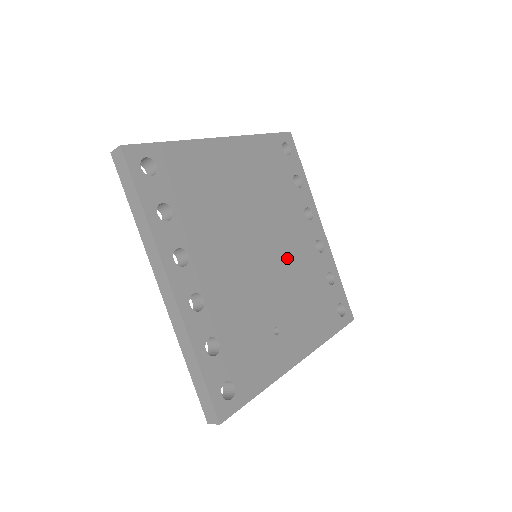
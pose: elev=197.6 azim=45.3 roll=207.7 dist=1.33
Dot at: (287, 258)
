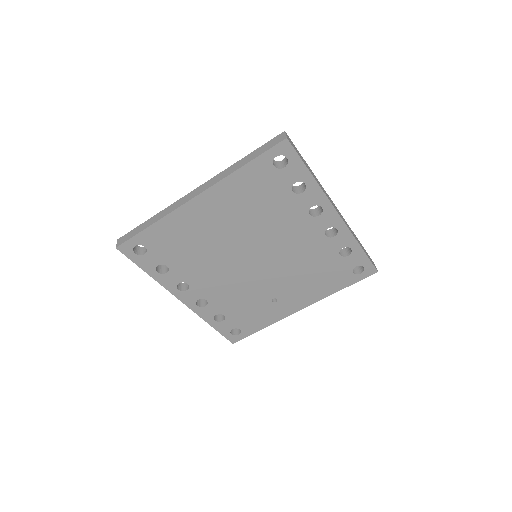
Dot at: (285, 256)
